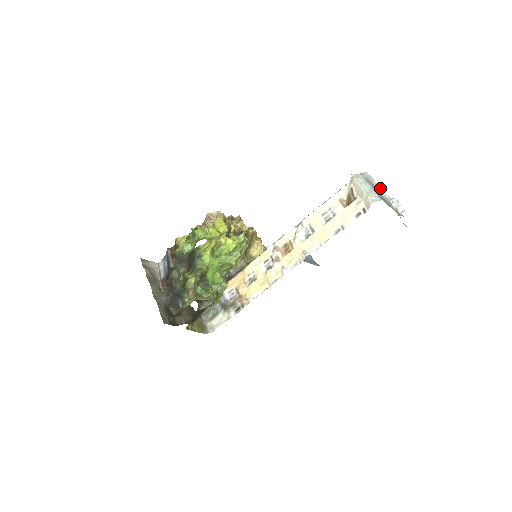
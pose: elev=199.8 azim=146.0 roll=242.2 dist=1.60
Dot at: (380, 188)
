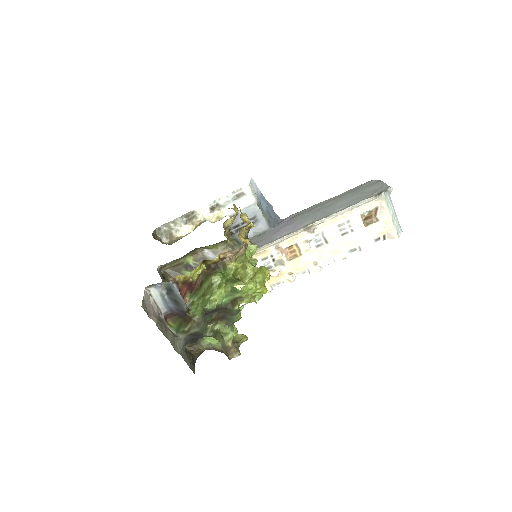
Dot at: occluded
